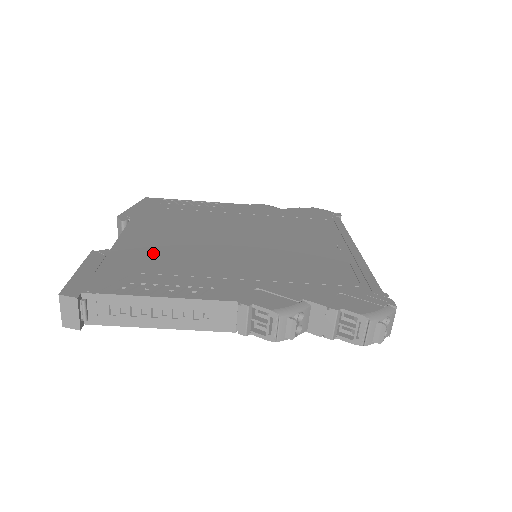
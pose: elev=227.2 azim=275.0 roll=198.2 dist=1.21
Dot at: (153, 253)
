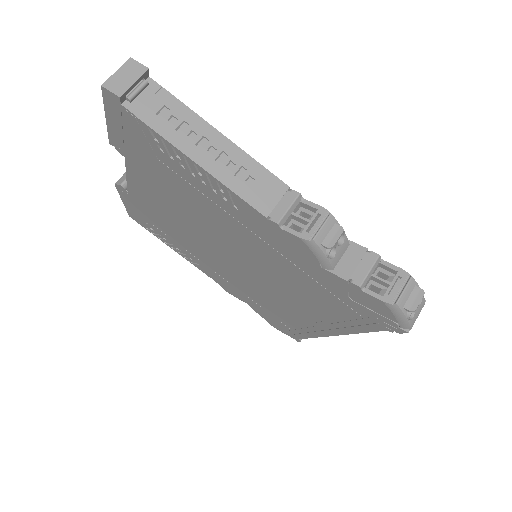
Dot at: occluded
